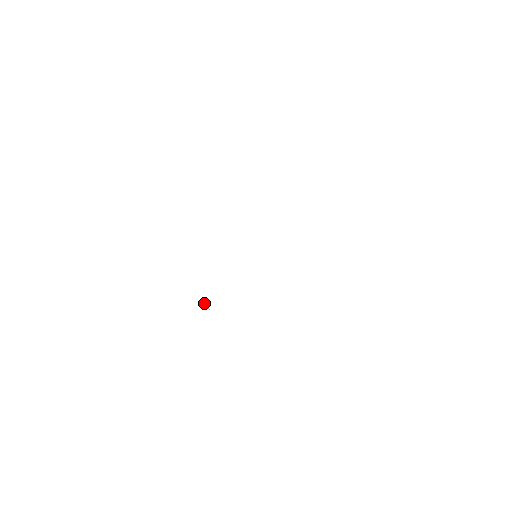
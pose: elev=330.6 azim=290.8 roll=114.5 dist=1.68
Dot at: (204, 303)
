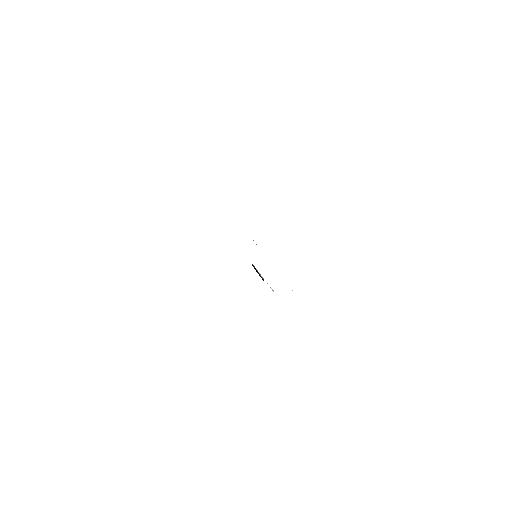
Dot at: occluded
